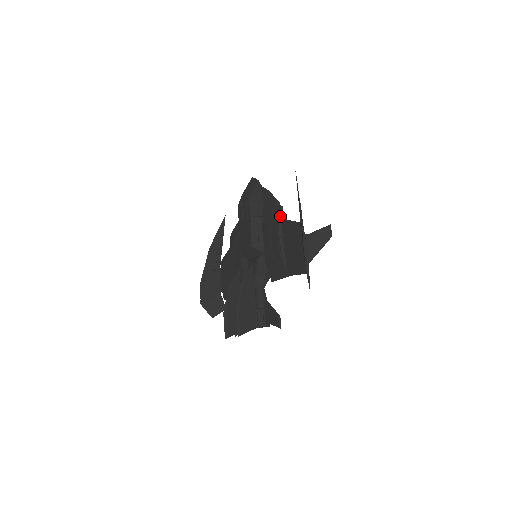
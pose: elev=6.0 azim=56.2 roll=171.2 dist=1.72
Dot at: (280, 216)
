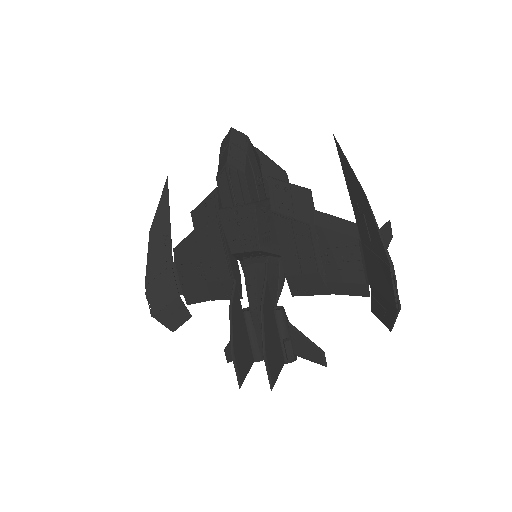
Dot at: (310, 207)
